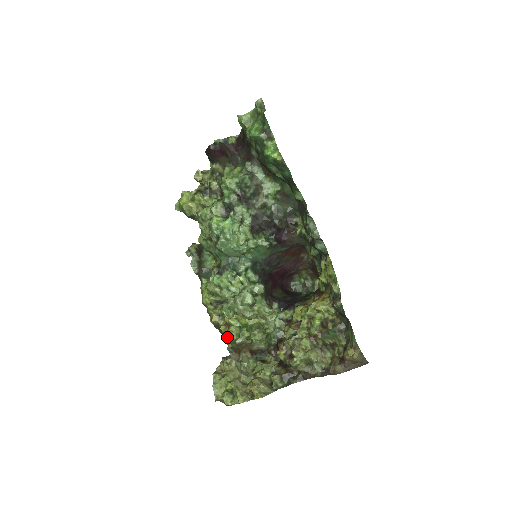
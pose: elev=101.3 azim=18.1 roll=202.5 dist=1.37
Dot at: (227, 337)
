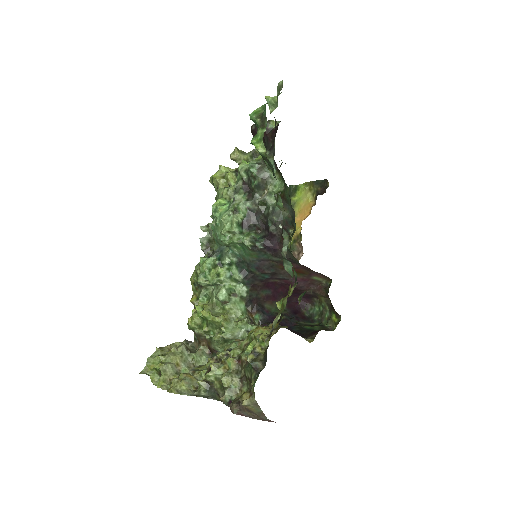
Dot at: (188, 321)
